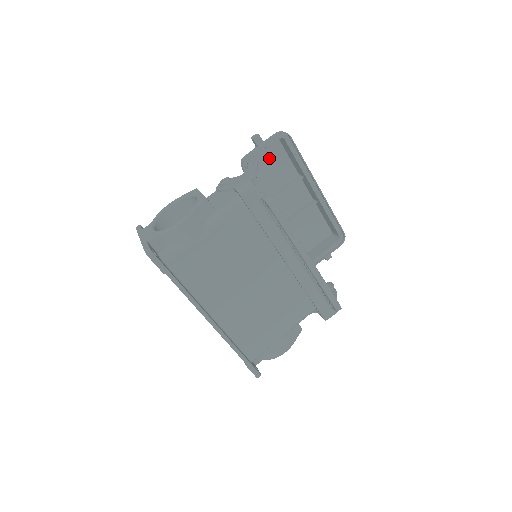
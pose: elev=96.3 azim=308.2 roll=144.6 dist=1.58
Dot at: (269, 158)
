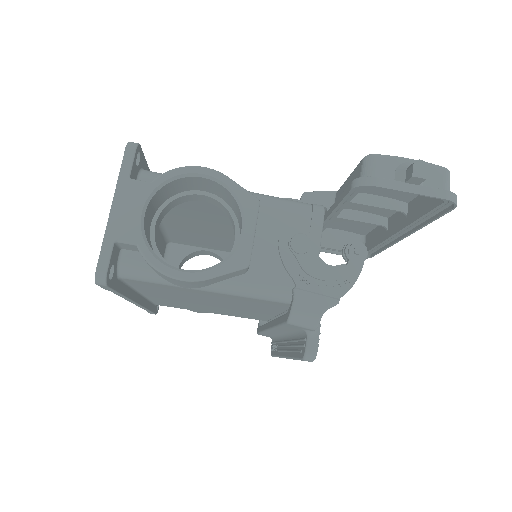
Dot at: occluded
